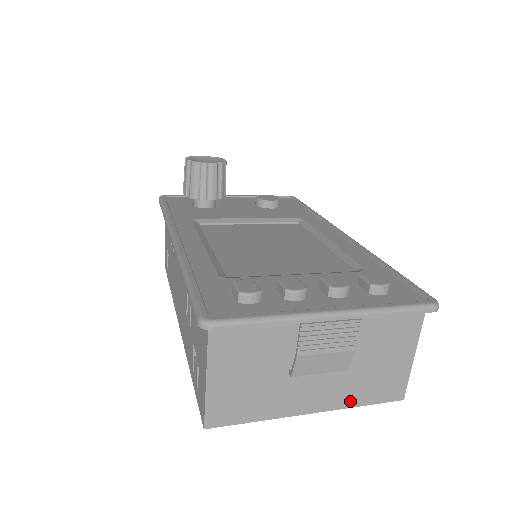
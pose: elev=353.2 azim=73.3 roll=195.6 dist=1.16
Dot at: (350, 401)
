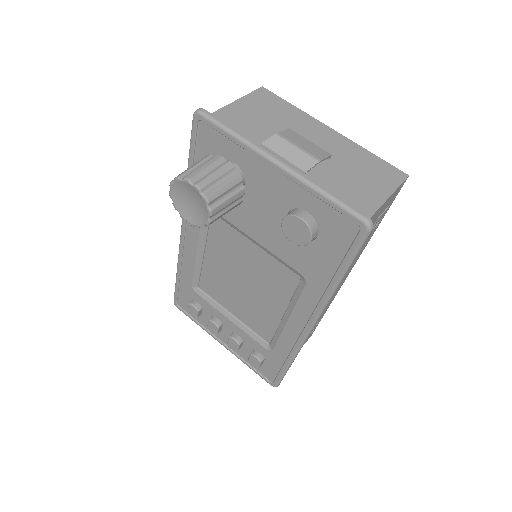
Dot at: occluded
